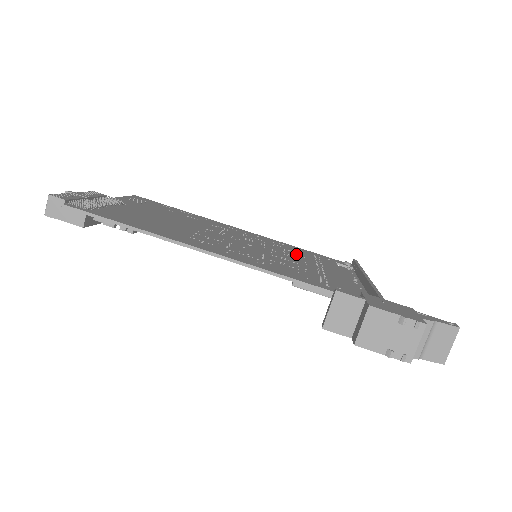
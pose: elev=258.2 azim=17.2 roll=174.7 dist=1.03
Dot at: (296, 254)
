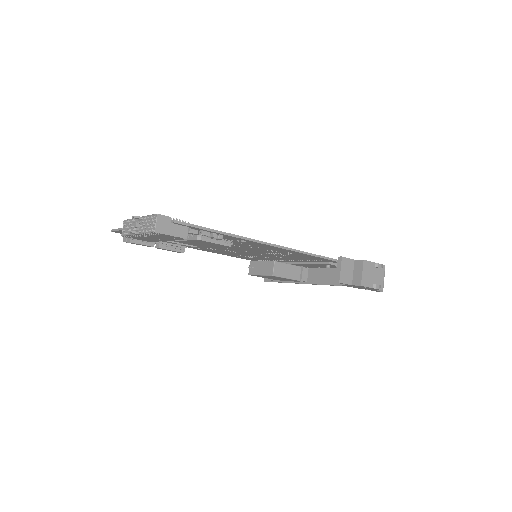
Dot at: occluded
